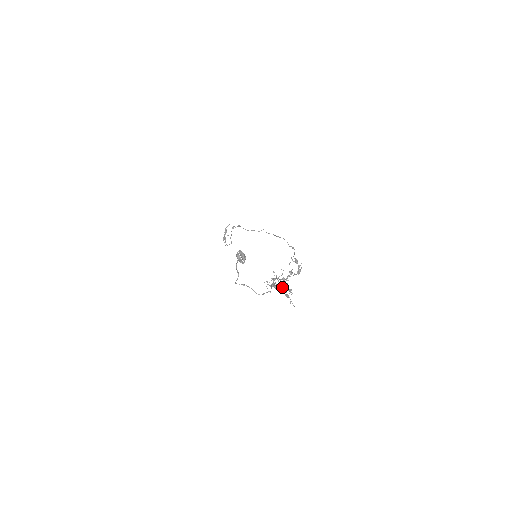
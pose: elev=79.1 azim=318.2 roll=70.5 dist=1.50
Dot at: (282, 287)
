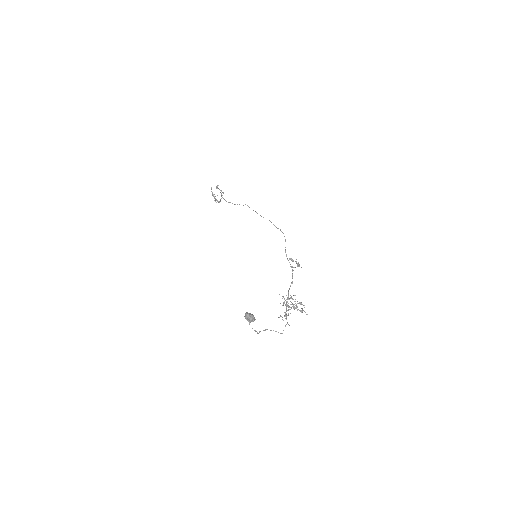
Dot at: (293, 305)
